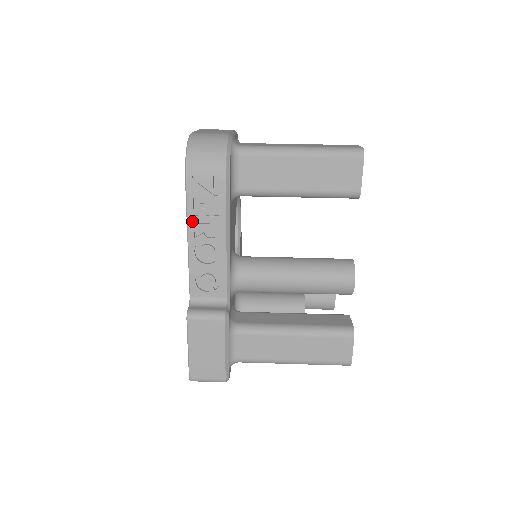
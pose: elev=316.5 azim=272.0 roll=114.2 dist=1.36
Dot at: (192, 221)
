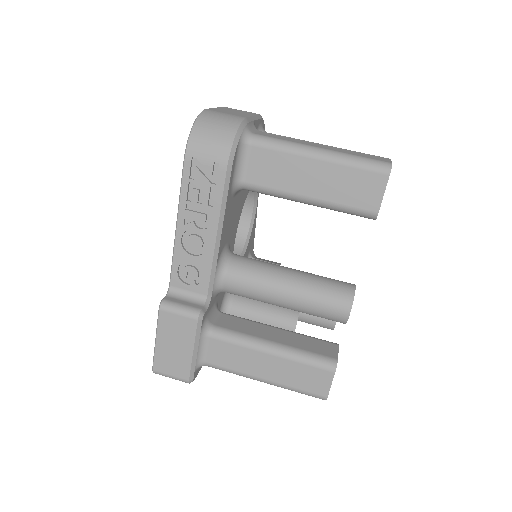
Dot at: (184, 206)
